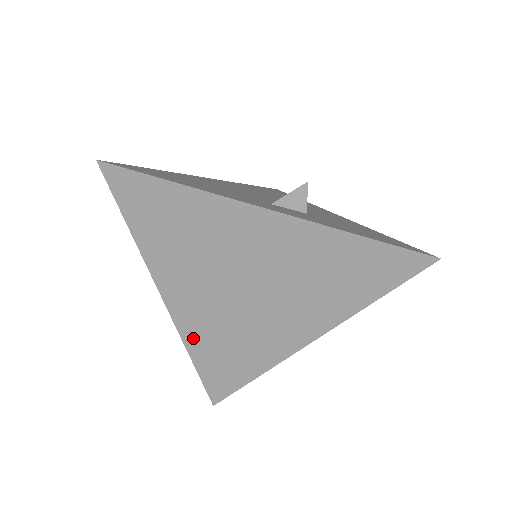
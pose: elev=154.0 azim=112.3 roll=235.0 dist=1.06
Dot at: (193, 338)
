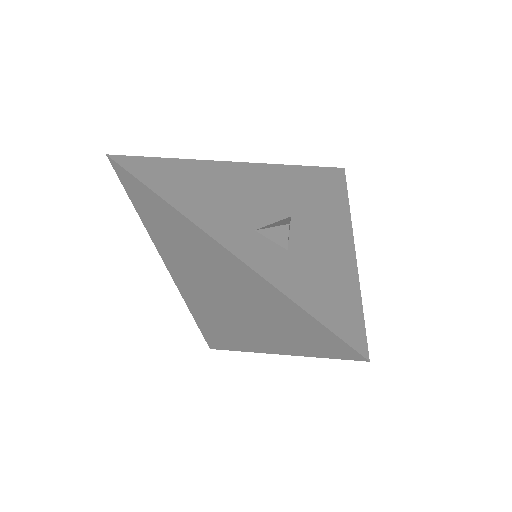
Dot at: (190, 302)
